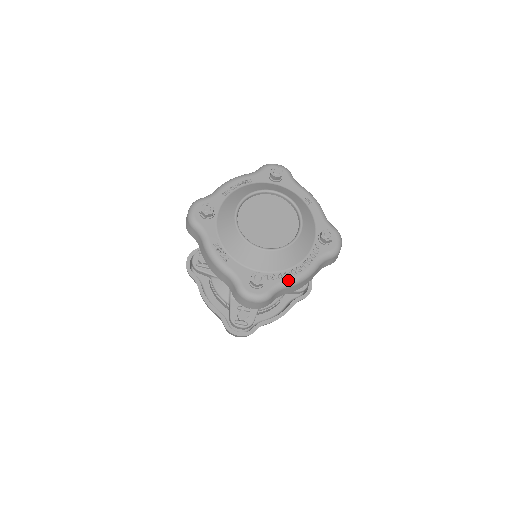
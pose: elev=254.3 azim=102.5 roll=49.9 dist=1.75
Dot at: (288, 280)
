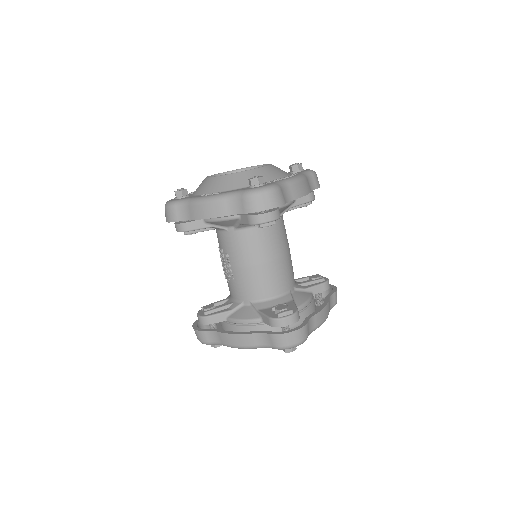
Dot at: (285, 179)
